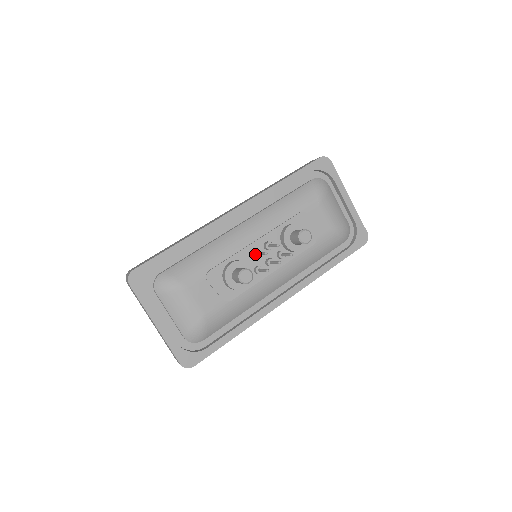
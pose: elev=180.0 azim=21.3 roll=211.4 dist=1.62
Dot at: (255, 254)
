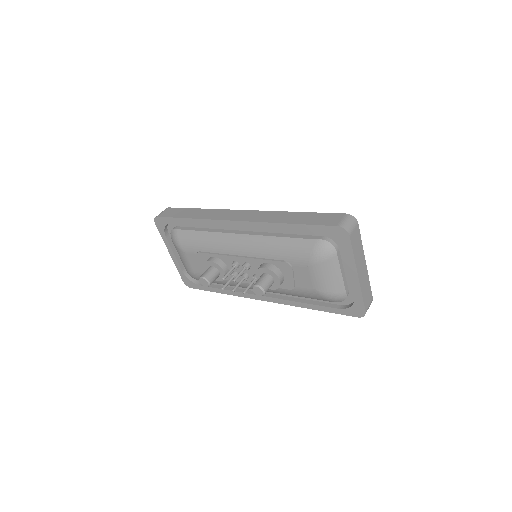
Dot at: (231, 266)
